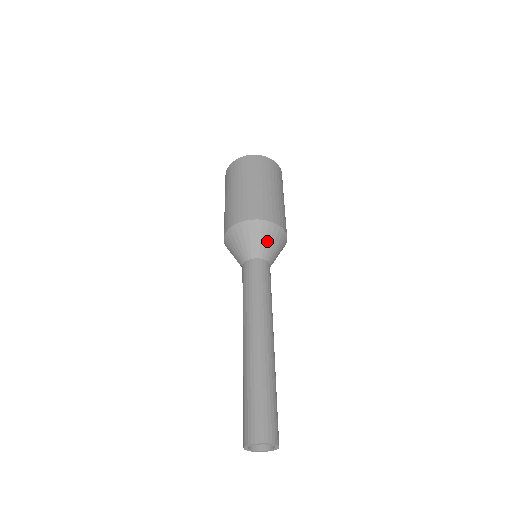
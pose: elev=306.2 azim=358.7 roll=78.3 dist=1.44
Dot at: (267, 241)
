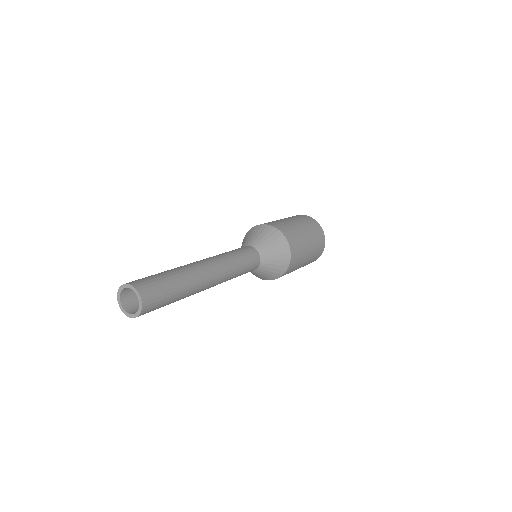
Dot at: (261, 236)
